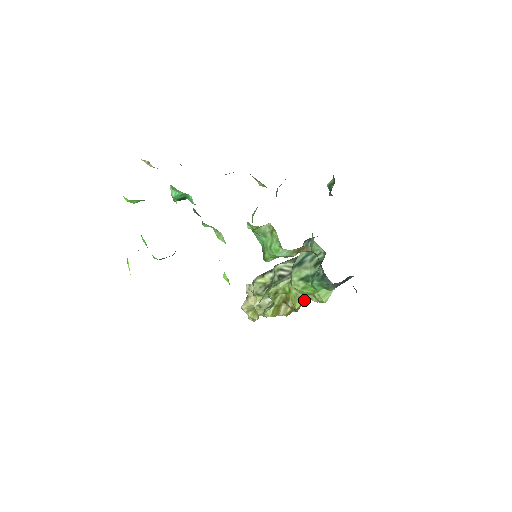
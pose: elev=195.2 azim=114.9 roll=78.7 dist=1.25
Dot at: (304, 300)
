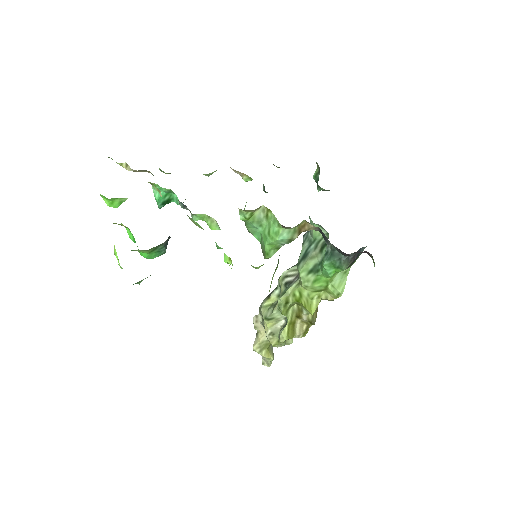
Dot at: (318, 301)
